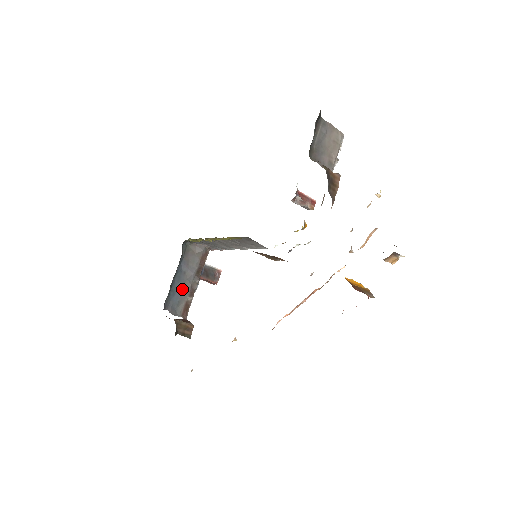
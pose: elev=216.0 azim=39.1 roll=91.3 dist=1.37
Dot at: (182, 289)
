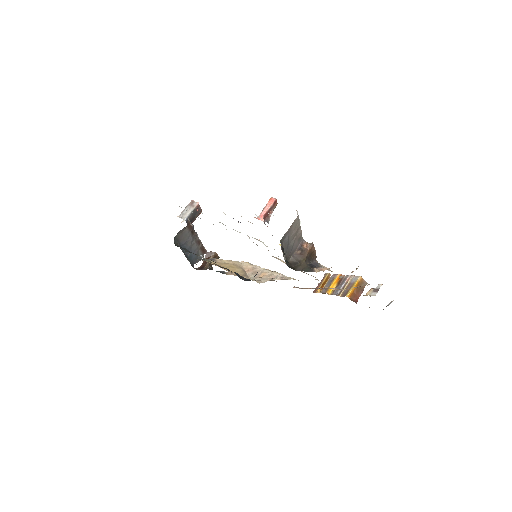
Dot at: (193, 250)
